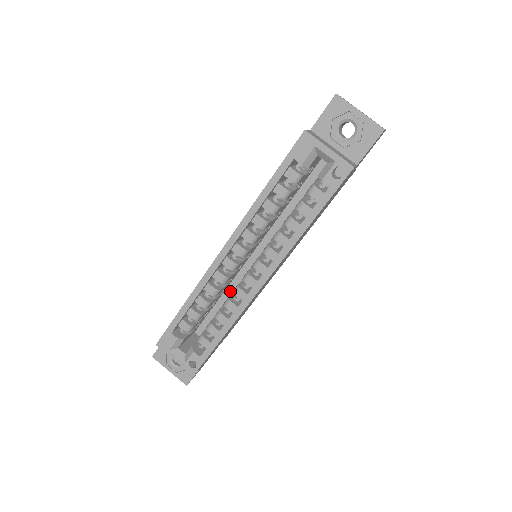
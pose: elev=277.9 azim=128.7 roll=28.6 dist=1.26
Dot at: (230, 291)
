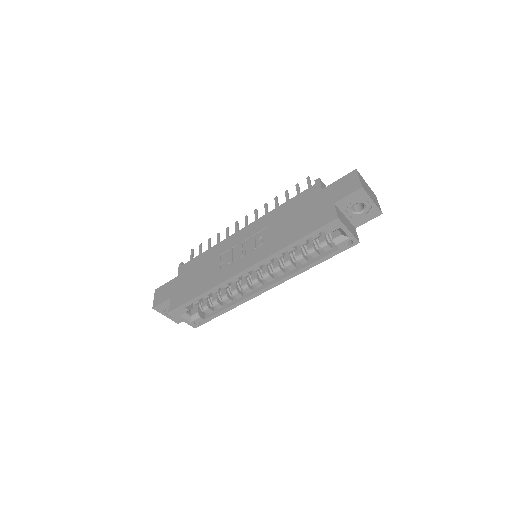
Dot at: occluded
